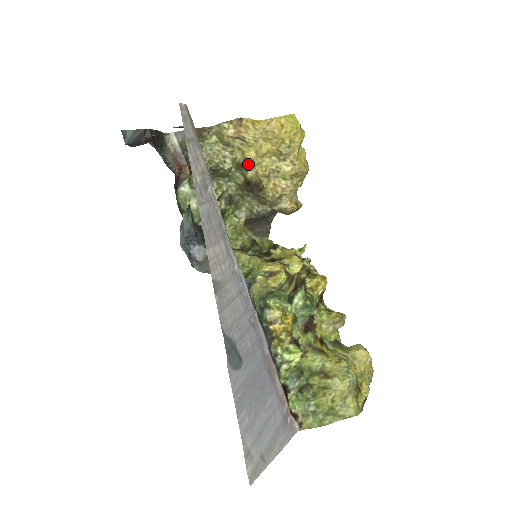
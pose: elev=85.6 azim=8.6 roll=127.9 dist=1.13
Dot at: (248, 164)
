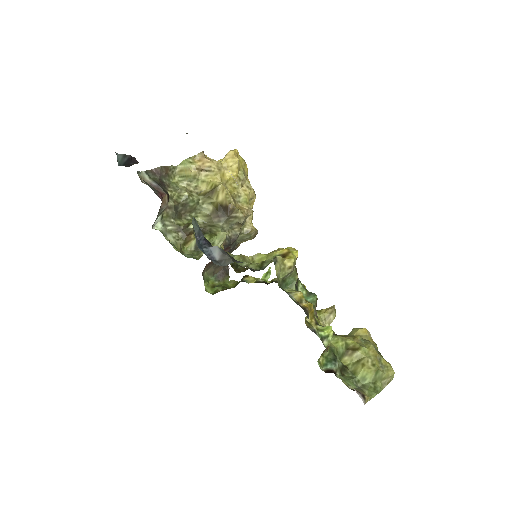
Dot at: (219, 187)
